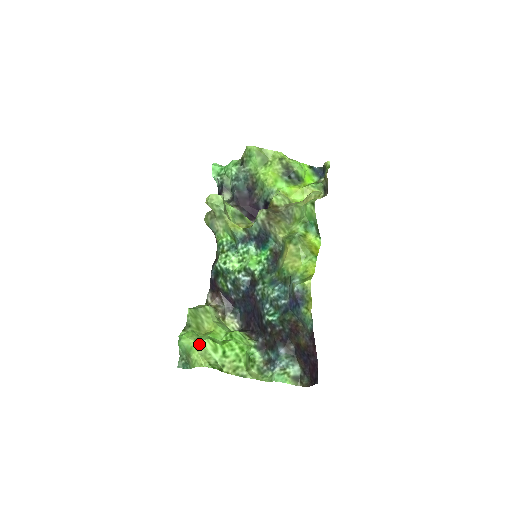
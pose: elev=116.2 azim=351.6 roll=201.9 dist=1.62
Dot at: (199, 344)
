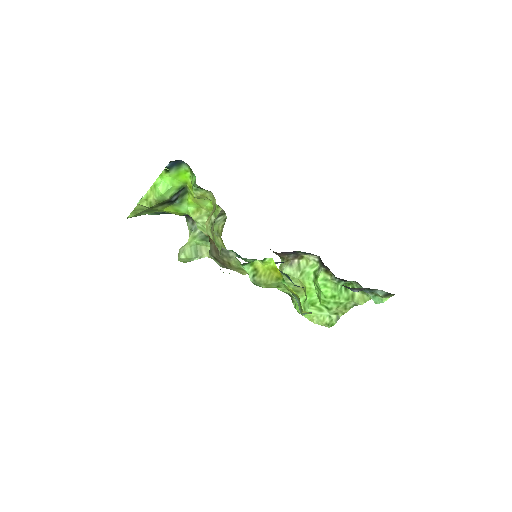
Dot at: (309, 316)
